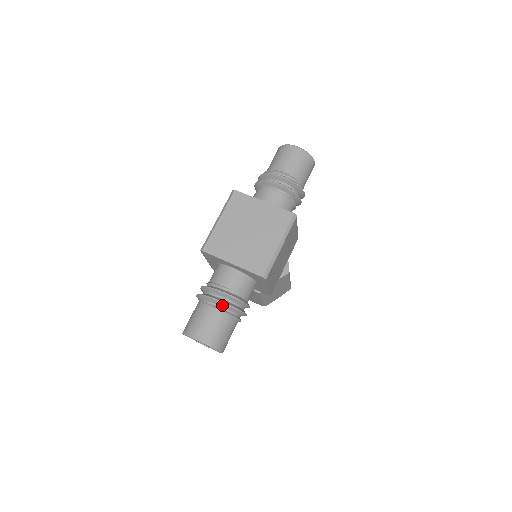
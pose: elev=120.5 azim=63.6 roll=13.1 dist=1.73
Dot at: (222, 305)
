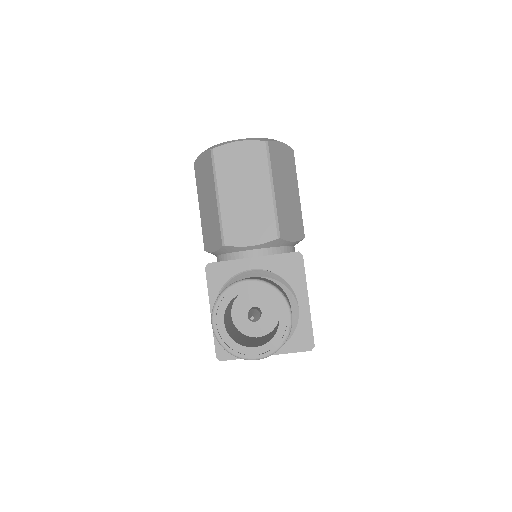
Dot at: occluded
